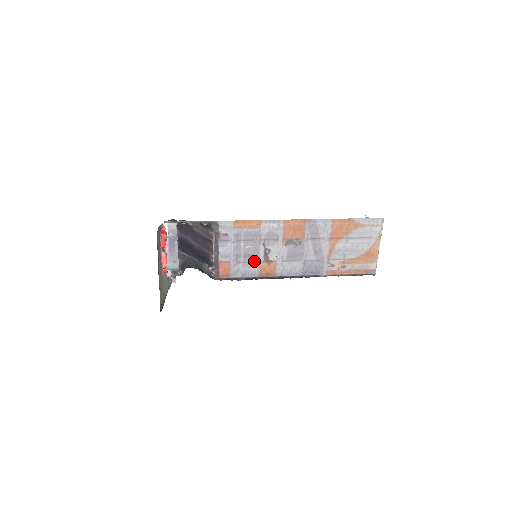
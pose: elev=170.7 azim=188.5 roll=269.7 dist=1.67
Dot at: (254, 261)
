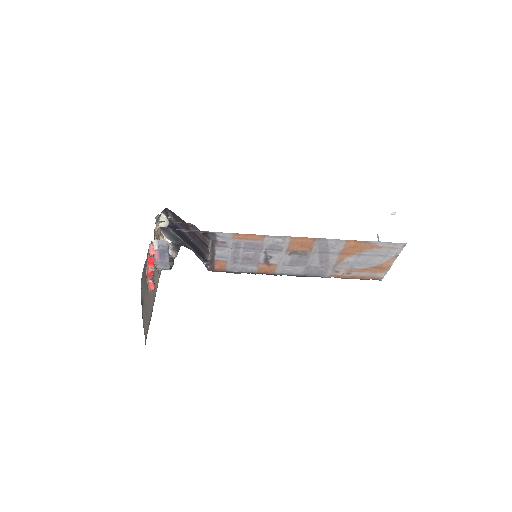
Dot at: (253, 263)
